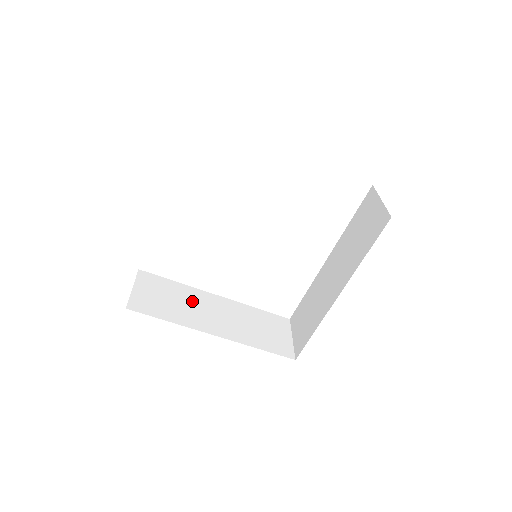
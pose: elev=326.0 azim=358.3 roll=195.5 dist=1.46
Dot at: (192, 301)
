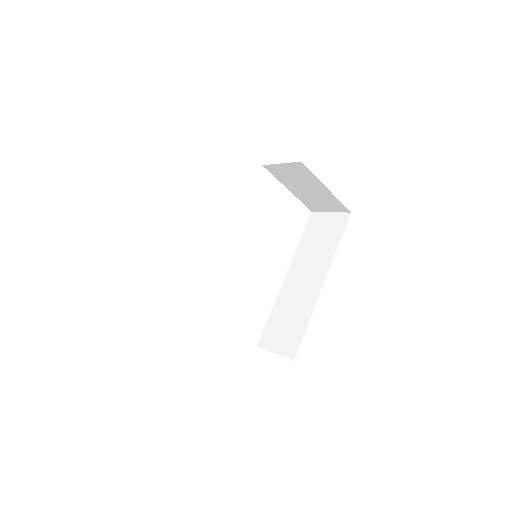
Dot at: occluded
